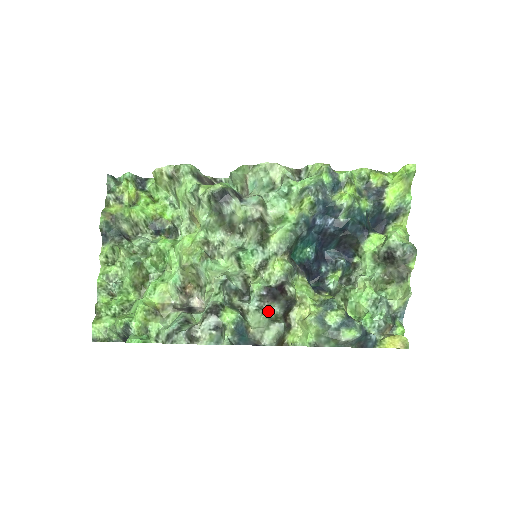
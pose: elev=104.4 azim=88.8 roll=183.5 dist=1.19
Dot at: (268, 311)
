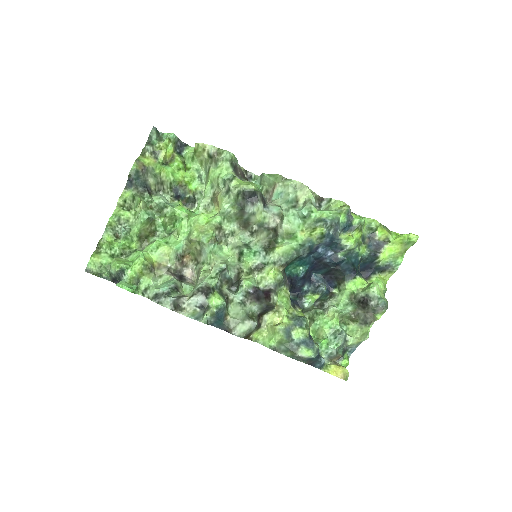
Dot at: (248, 307)
